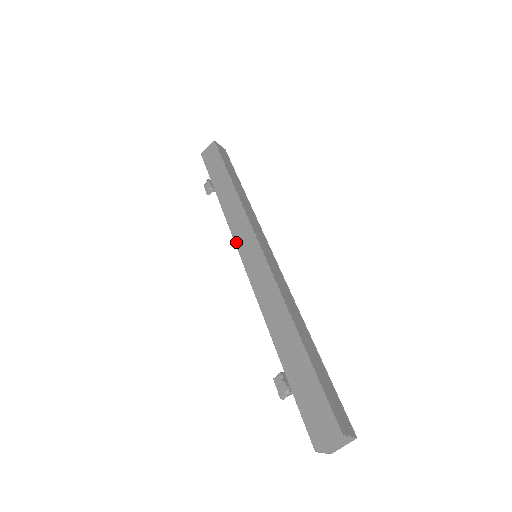
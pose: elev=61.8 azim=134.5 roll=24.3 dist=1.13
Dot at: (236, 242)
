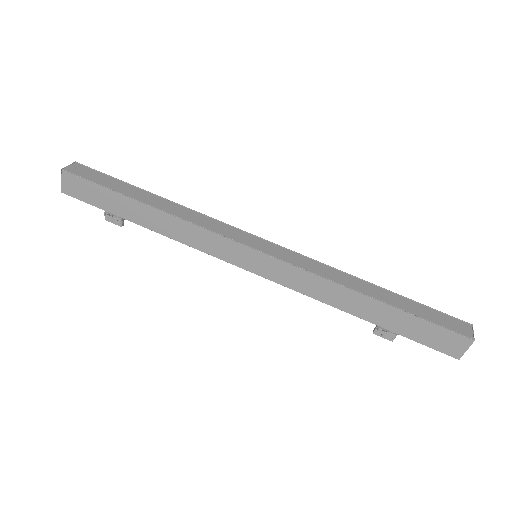
Dot at: (226, 260)
